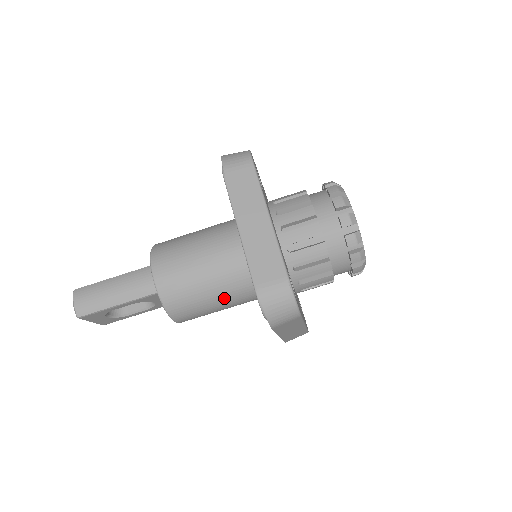
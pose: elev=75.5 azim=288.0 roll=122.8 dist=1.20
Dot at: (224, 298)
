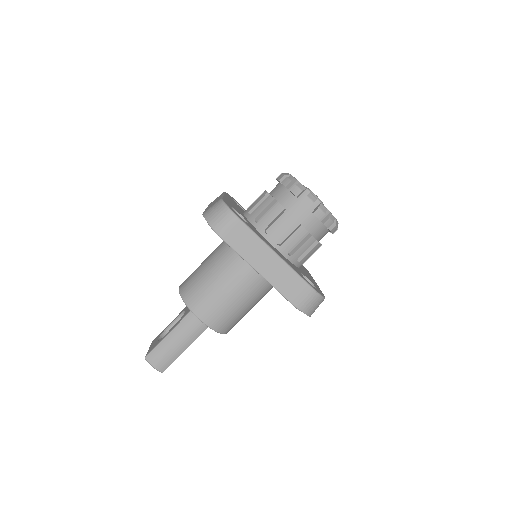
Dot at: (256, 302)
